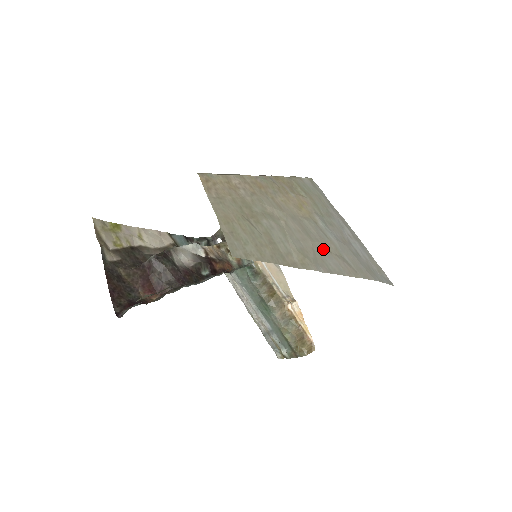
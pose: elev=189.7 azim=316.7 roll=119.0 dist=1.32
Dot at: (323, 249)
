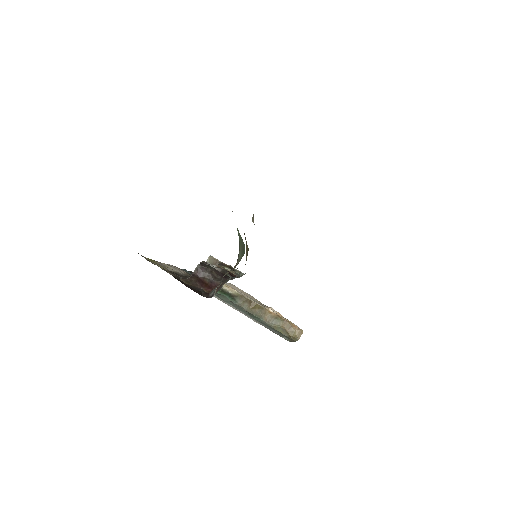
Dot at: occluded
